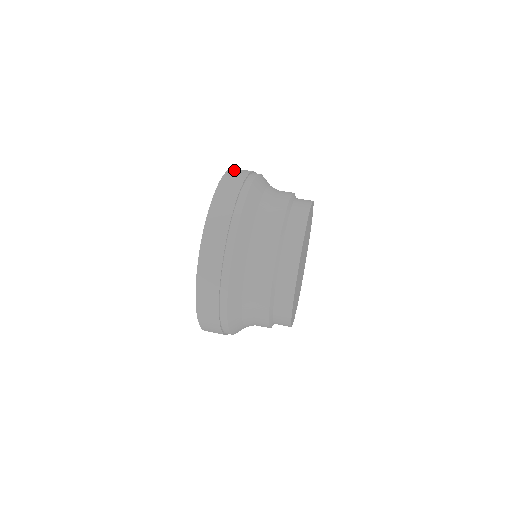
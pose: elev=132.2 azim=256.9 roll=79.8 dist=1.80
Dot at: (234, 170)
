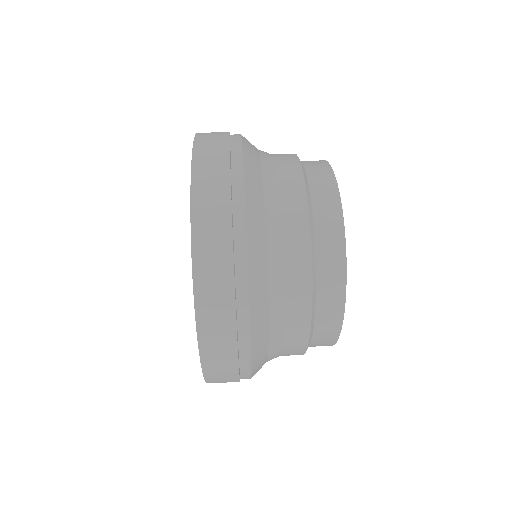
Dot at: occluded
